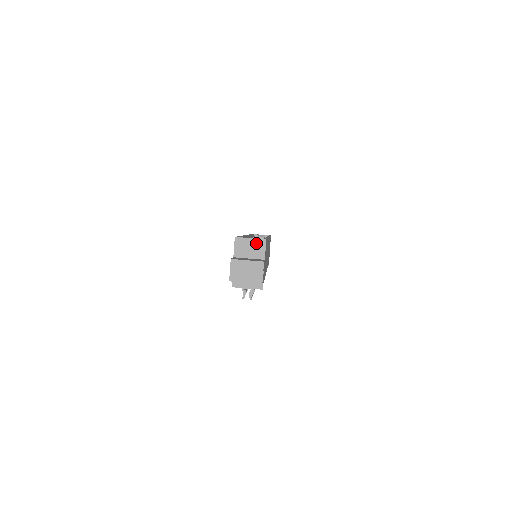
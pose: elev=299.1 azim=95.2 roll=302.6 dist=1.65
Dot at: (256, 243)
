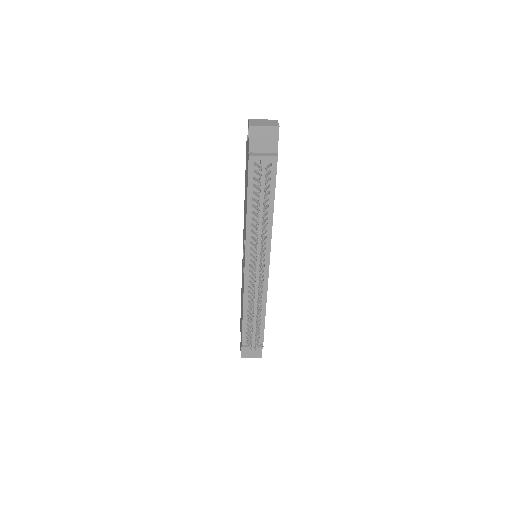
Dot at: occluded
